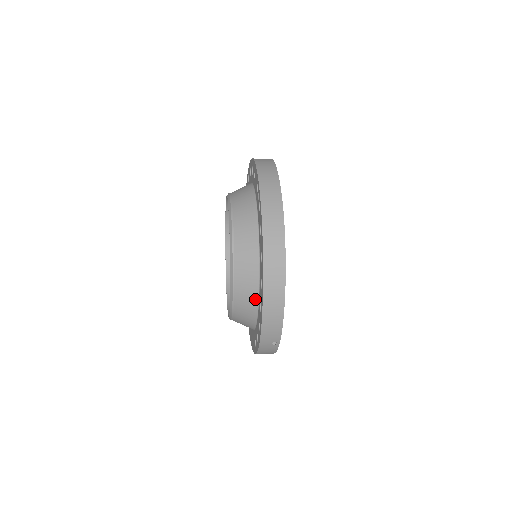
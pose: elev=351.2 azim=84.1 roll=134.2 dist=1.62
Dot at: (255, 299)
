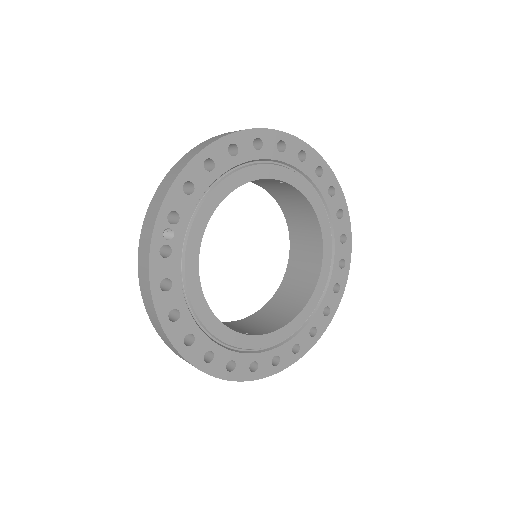
Dot at: occluded
